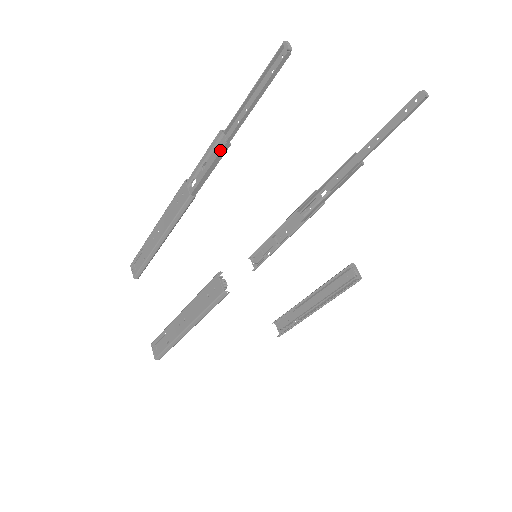
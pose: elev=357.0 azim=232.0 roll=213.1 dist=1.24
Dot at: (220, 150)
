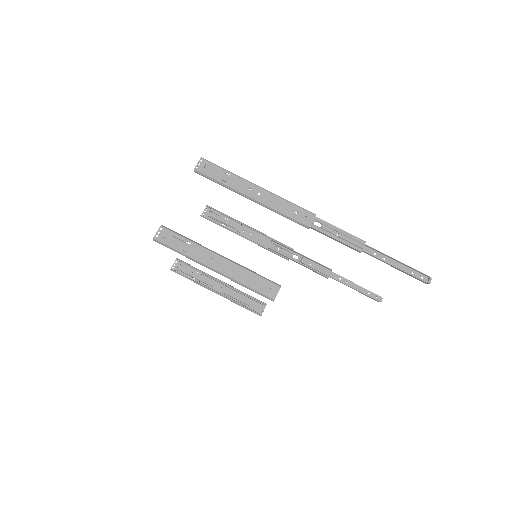
Dot at: (355, 248)
